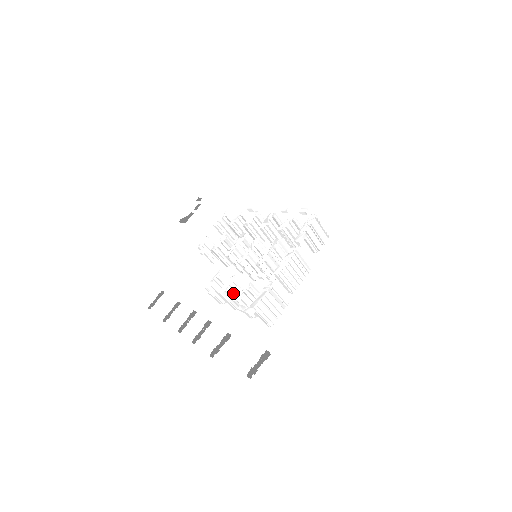
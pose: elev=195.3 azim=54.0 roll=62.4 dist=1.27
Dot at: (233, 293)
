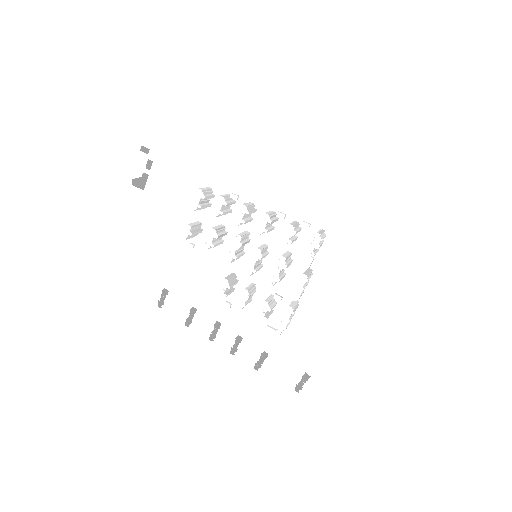
Dot at: (247, 300)
